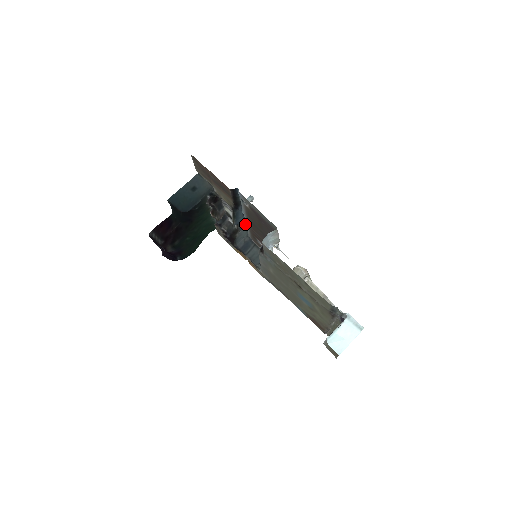
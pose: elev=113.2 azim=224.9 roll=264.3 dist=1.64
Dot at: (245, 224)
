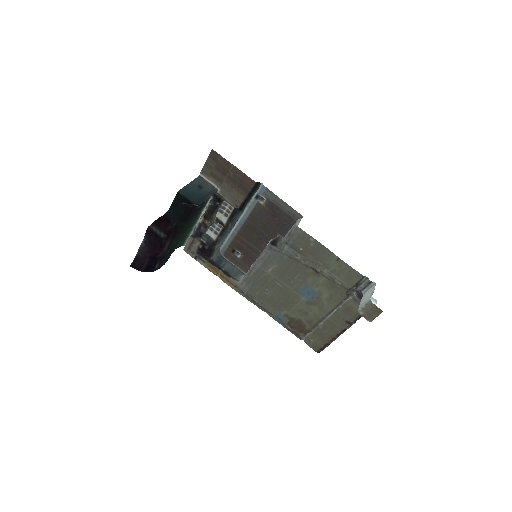
Dot at: (227, 235)
